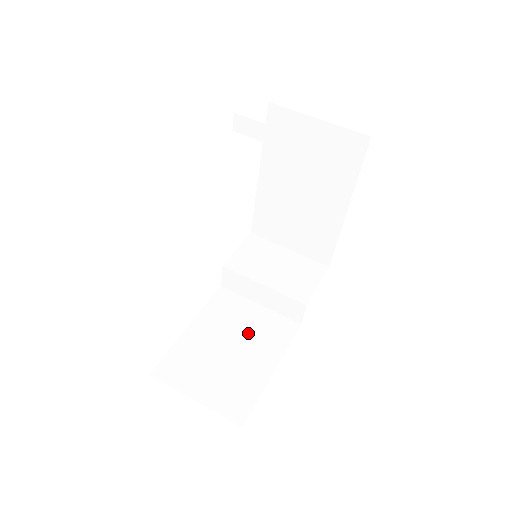
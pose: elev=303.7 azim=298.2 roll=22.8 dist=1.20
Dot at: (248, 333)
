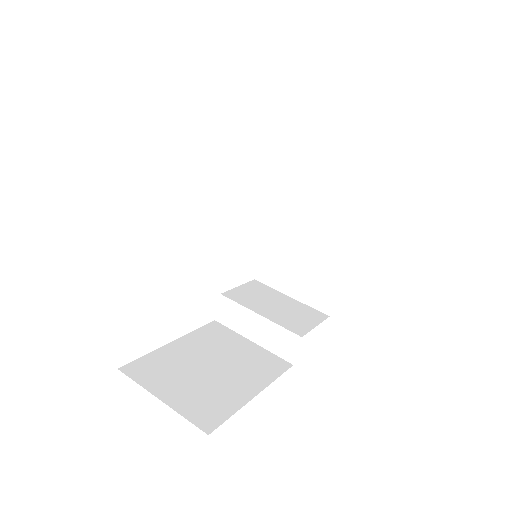
Dot at: (234, 360)
